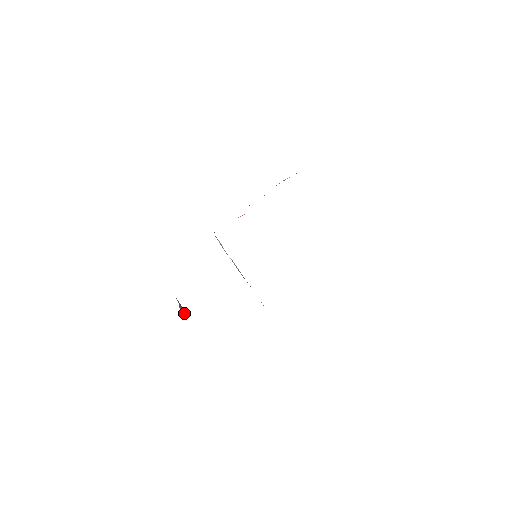
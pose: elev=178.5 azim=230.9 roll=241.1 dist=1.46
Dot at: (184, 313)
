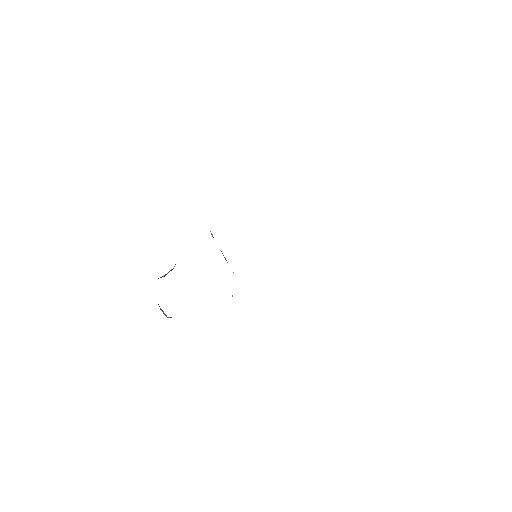
Dot at: occluded
